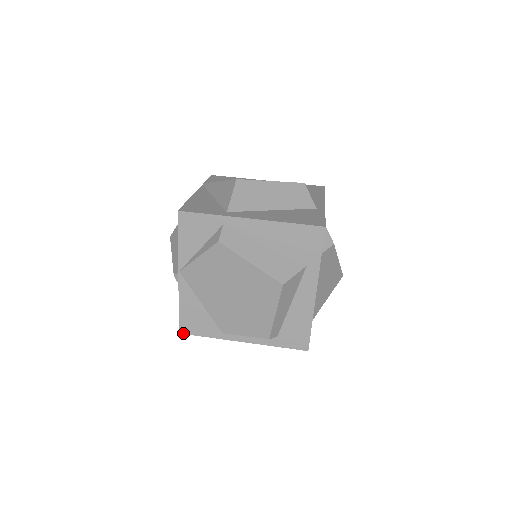
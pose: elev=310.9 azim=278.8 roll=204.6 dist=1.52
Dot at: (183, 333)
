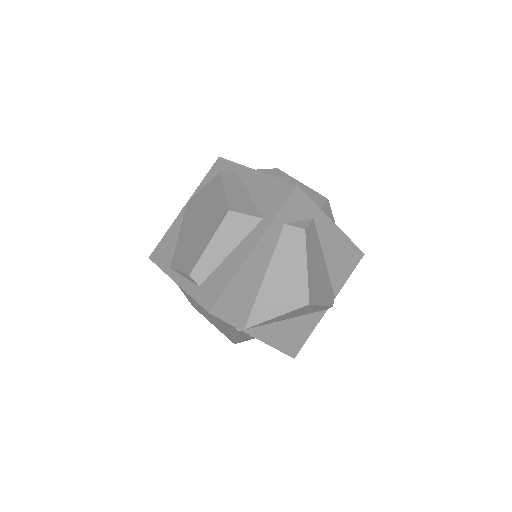
Dot at: (151, 258)
